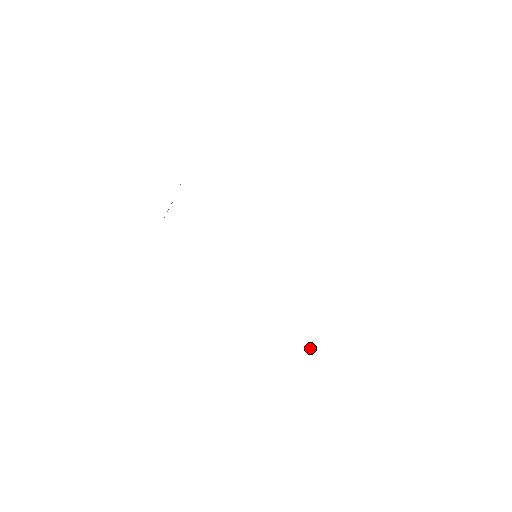
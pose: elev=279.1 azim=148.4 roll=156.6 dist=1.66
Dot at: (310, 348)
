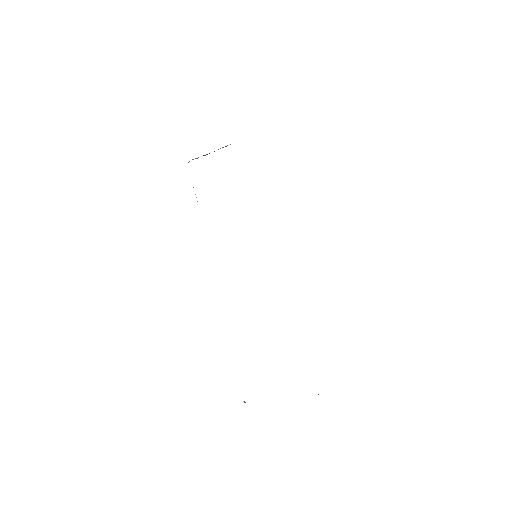
Dot at: (244, 401)
